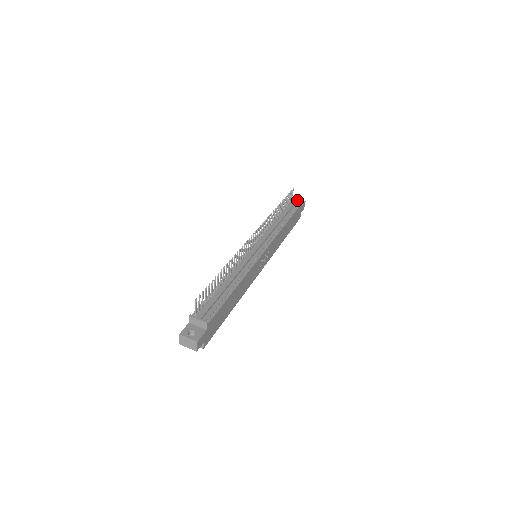
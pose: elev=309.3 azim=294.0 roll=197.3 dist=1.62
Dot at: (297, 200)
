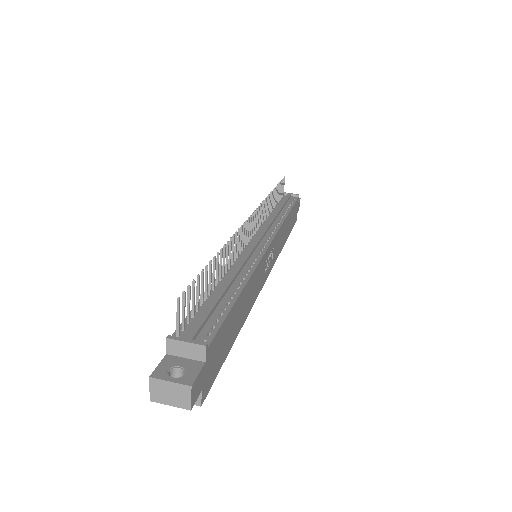
Dot at: (291, 194)
